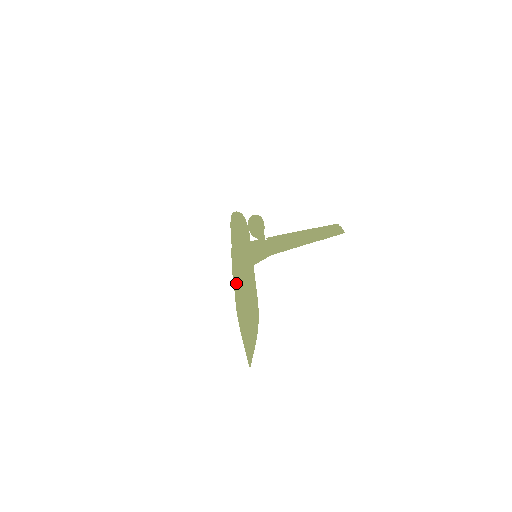
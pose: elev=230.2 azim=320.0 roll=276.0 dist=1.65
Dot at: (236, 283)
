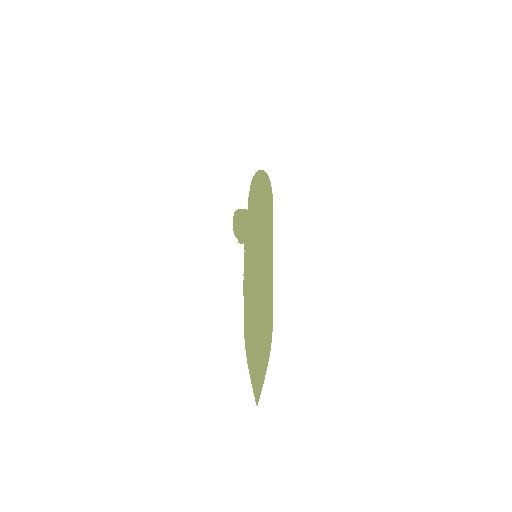
Dot at: (244, 300)
